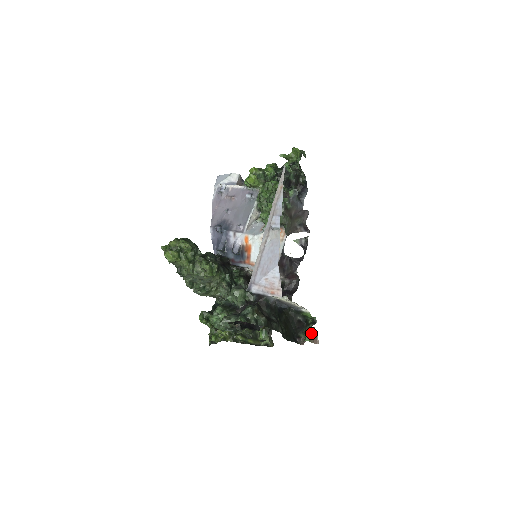
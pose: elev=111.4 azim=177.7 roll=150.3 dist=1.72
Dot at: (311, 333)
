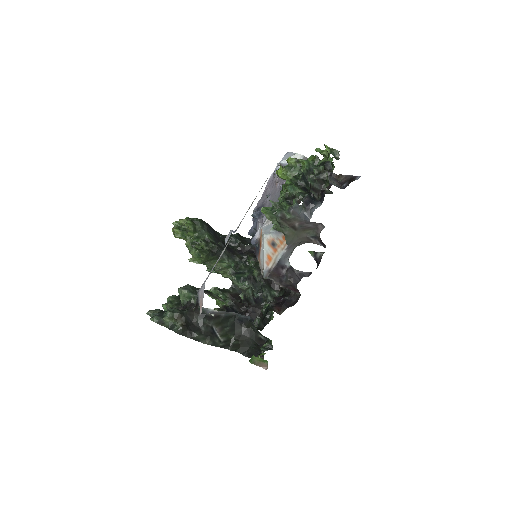
Dot at: (254, 357)
